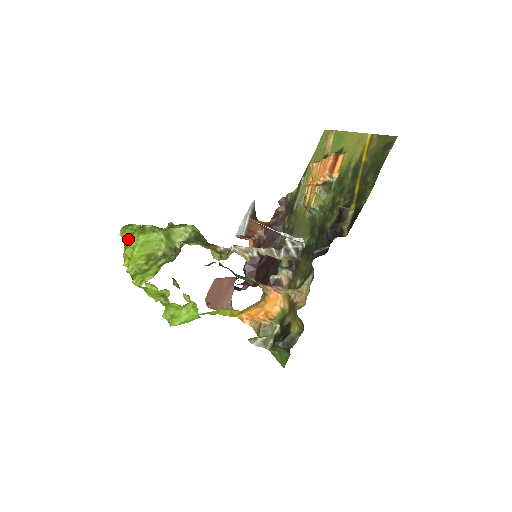
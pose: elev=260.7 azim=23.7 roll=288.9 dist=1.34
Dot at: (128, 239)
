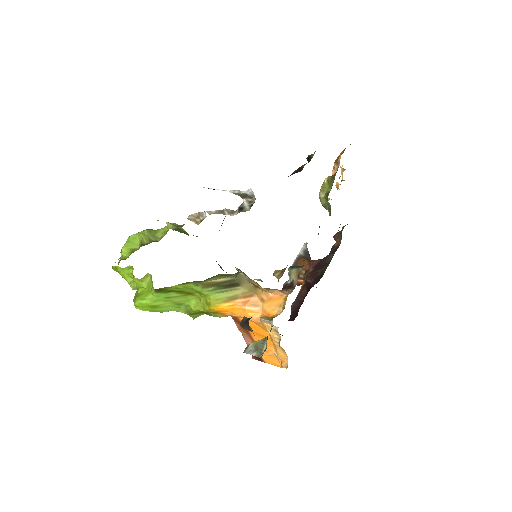
Dot at: occluded
